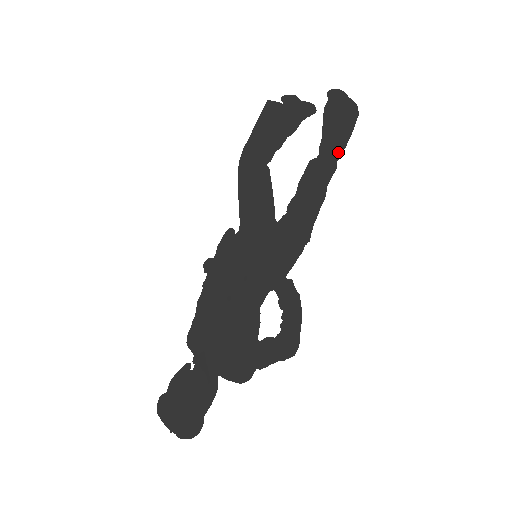
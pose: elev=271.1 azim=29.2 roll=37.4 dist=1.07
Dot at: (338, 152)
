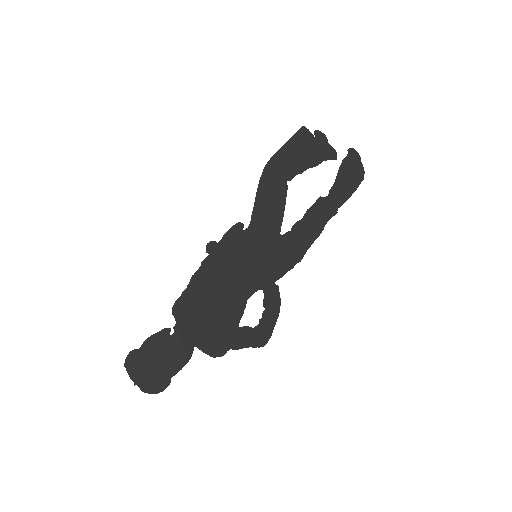
Dot at: (341, 201)
